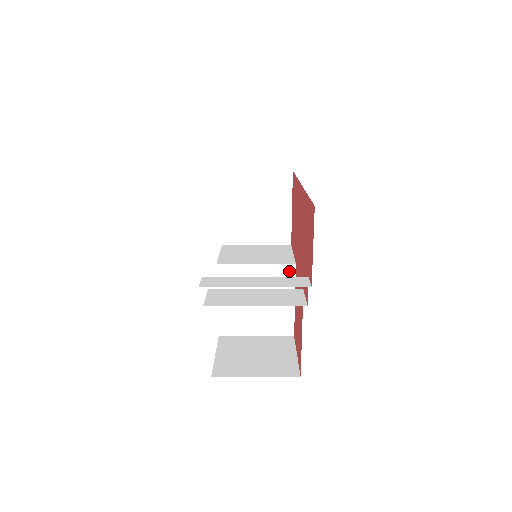
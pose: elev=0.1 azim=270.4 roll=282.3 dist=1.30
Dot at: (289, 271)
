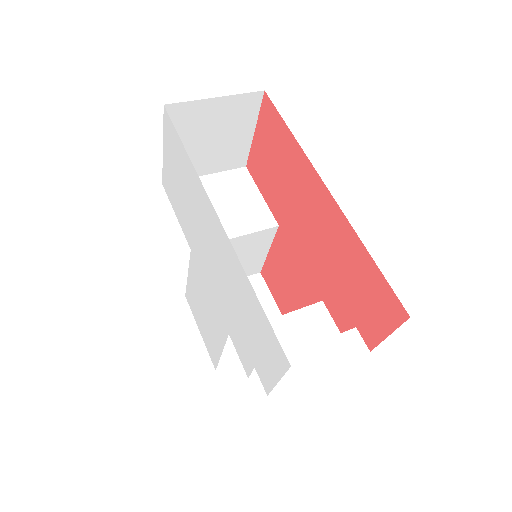
Dot at: (270, 233)
